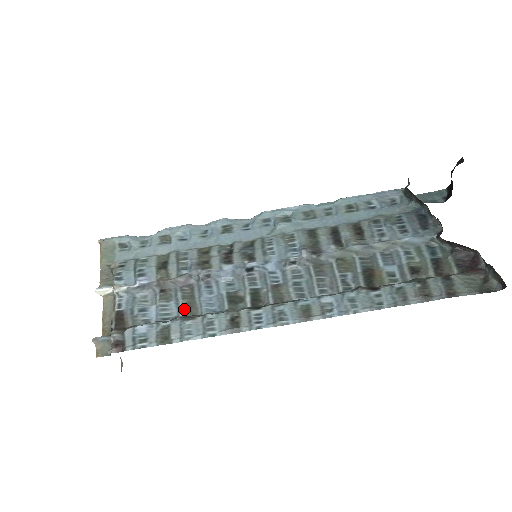
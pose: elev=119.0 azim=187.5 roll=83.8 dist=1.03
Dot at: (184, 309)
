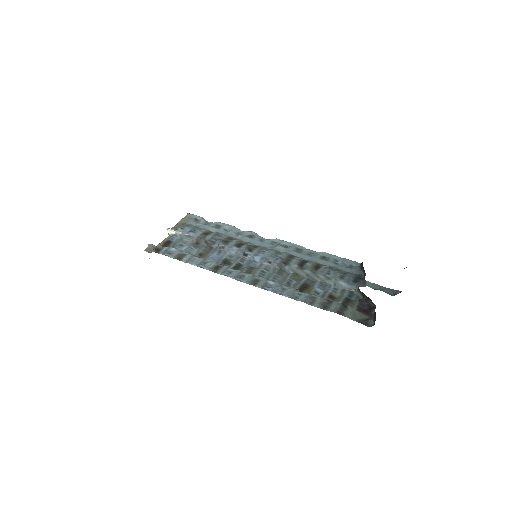
Dot at: (199, 254)
